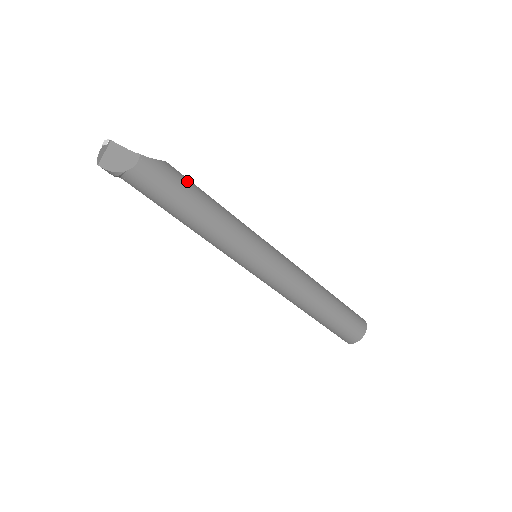
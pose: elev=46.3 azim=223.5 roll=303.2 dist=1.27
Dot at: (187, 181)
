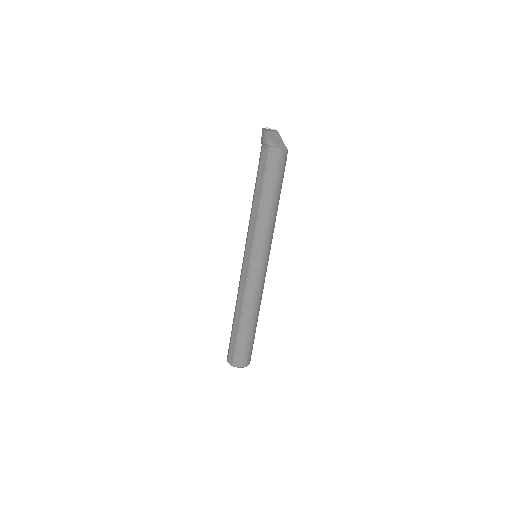
Dot at: occluded
